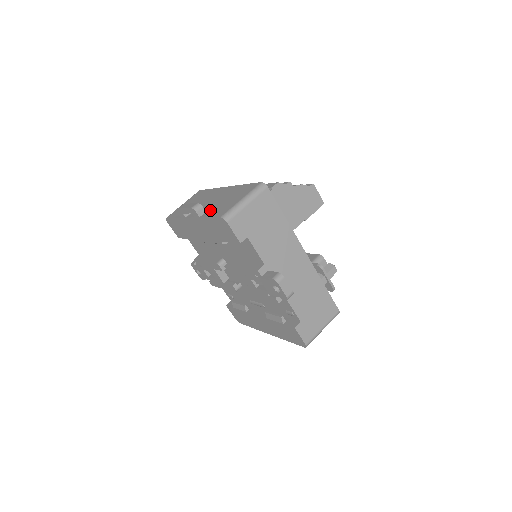
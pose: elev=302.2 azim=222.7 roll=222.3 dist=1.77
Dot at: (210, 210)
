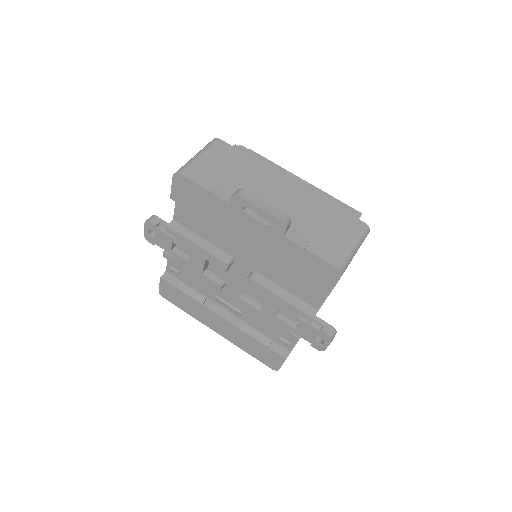
Dot at: (297, 230)
